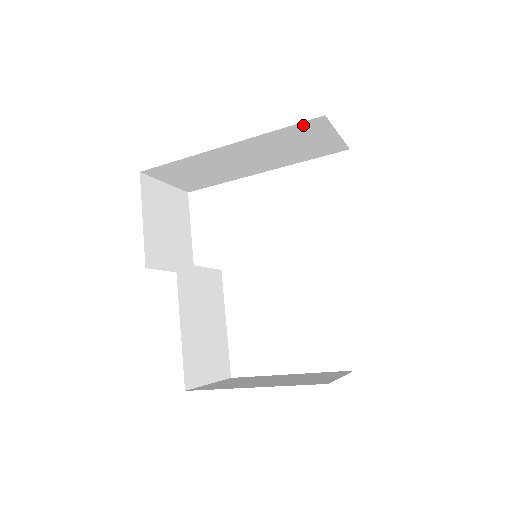
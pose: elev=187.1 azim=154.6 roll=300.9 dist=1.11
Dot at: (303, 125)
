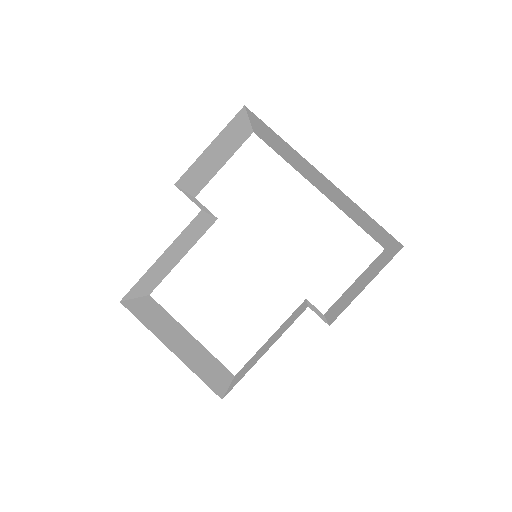
Dot at: (385, 230)
